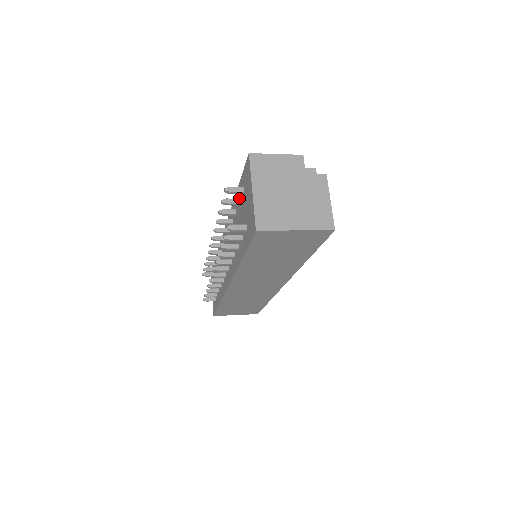
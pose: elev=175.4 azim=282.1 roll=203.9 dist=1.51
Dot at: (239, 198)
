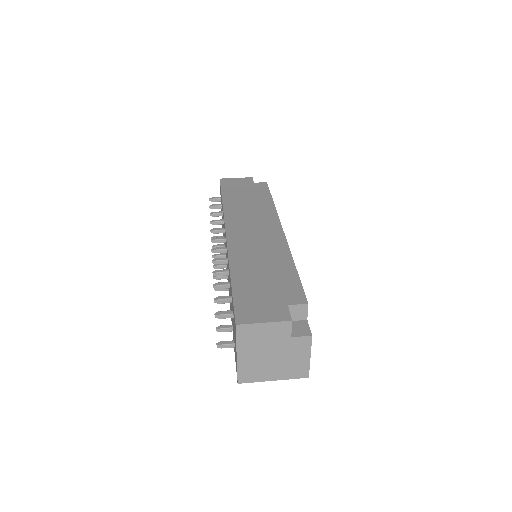
Dot at: (231, 297)
